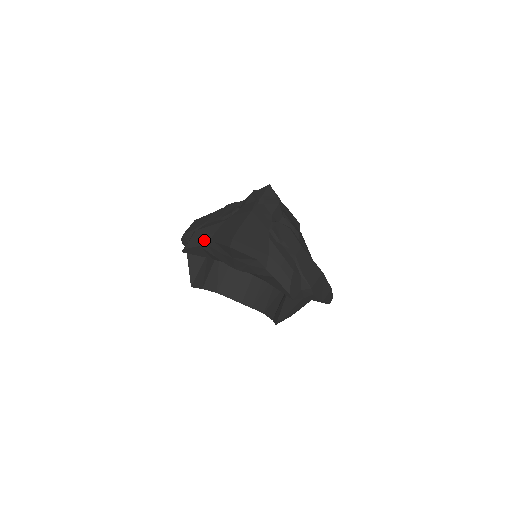
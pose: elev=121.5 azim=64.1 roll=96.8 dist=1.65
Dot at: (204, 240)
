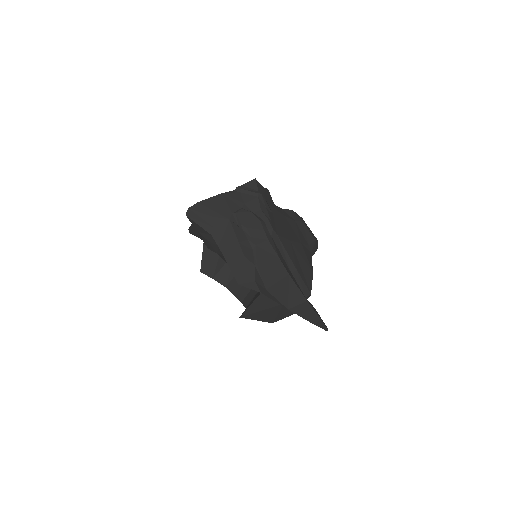
Dot at: occluded
